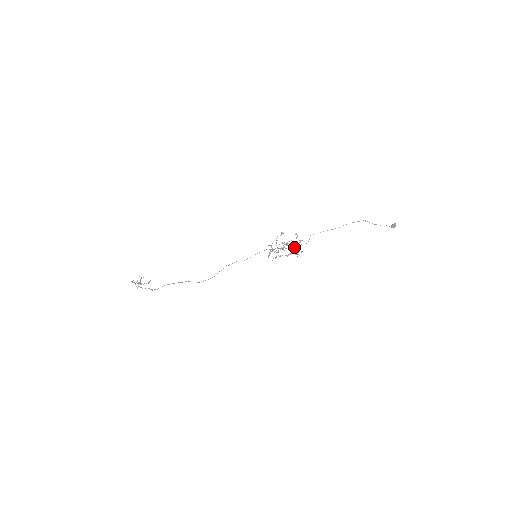
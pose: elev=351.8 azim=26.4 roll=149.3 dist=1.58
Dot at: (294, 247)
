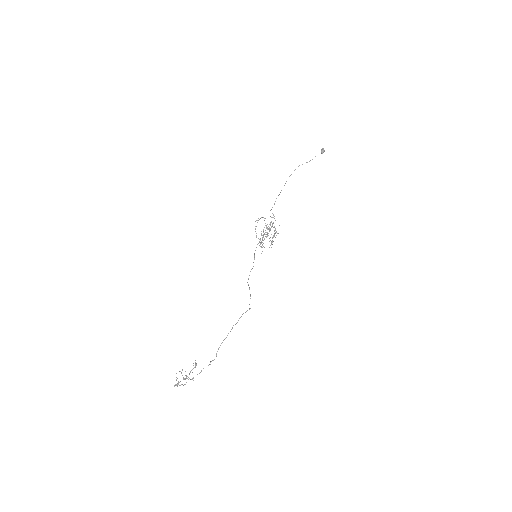
Dot at: (270, 228)
